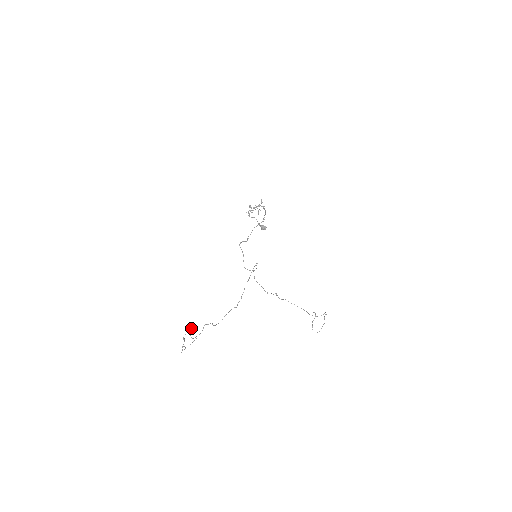
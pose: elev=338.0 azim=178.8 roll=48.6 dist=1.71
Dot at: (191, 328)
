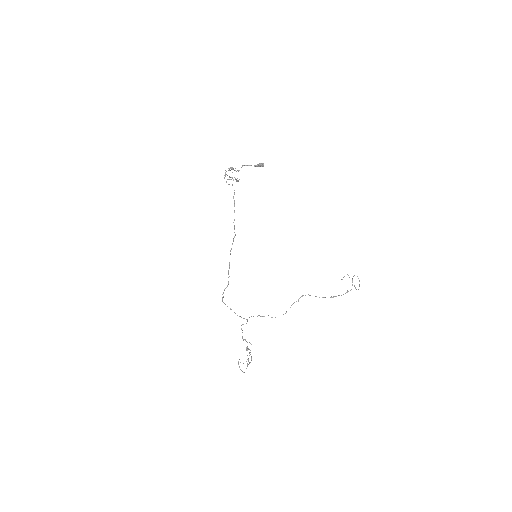
Dot at: (239, 359)
